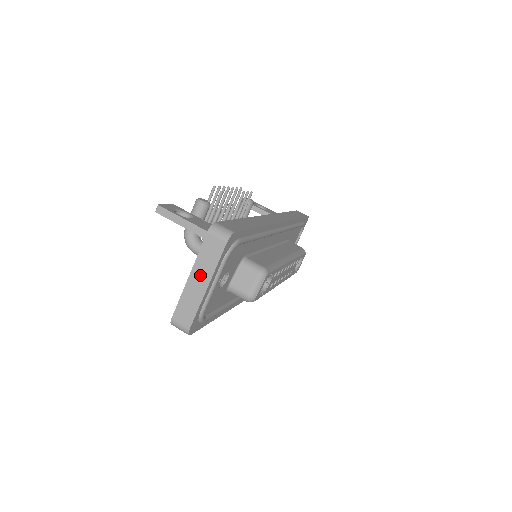
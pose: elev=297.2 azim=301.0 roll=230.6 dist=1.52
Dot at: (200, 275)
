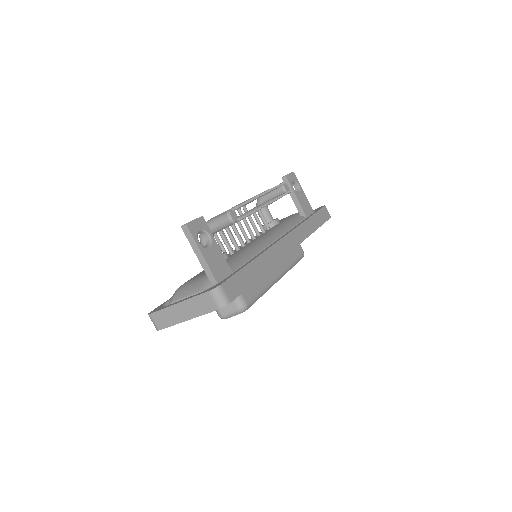
Dot at: (187, 309)
